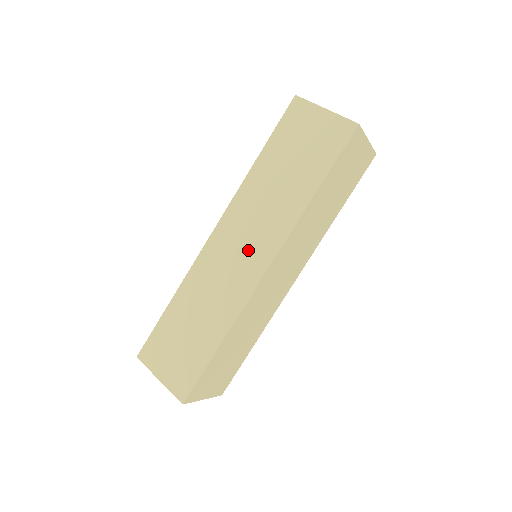
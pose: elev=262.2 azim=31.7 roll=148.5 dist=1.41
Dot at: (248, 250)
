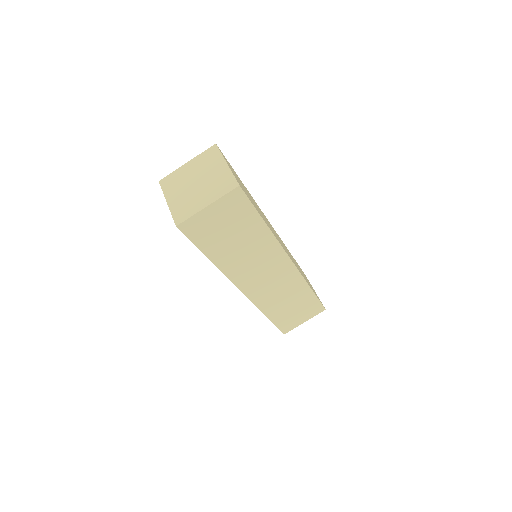
Dot at: occluded
